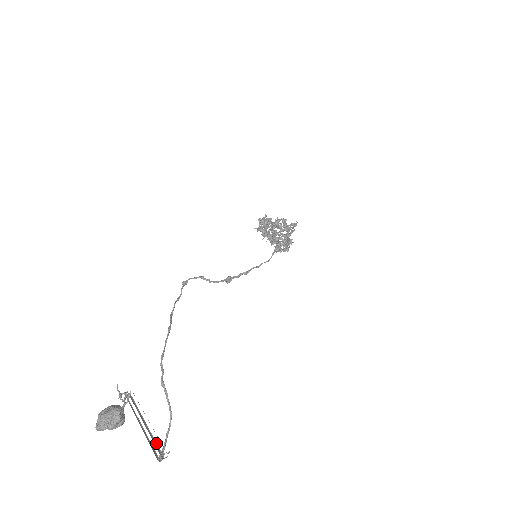
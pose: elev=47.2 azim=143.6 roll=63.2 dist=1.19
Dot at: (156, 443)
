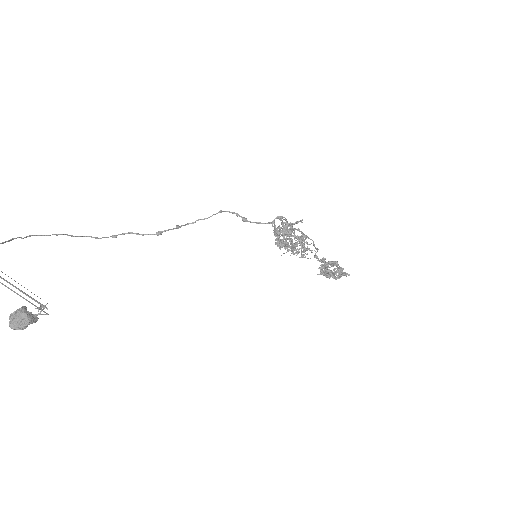
Dot at: out of frame
